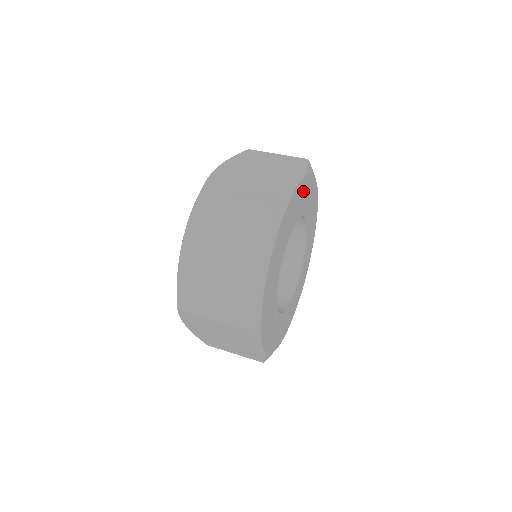
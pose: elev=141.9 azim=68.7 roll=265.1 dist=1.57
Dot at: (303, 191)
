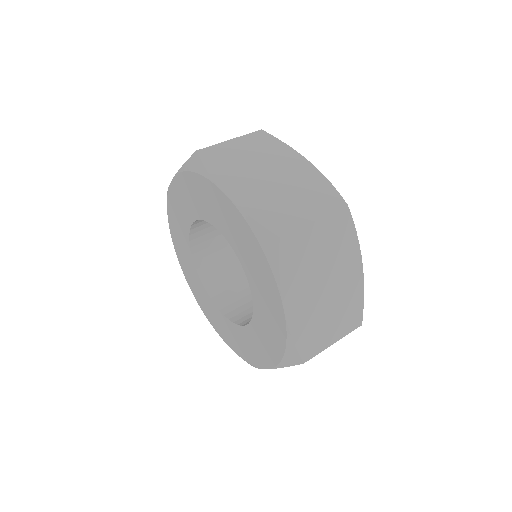
Dot at: occluded
